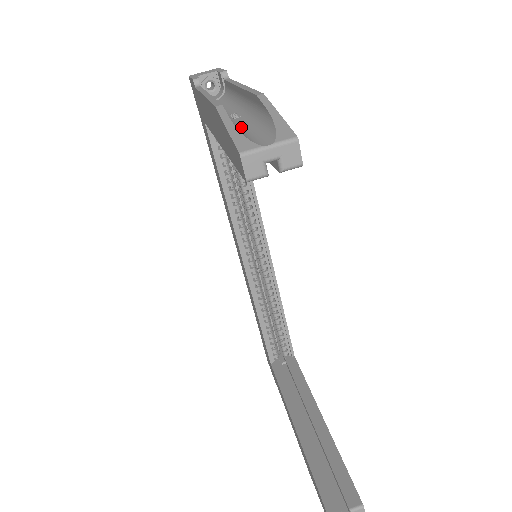
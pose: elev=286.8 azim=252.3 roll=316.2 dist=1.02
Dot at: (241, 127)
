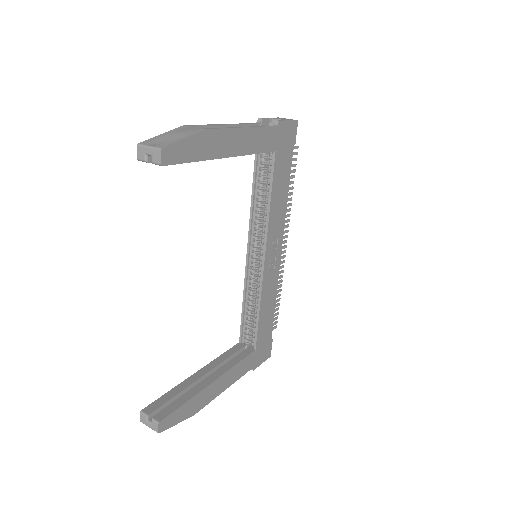
Dot at: occluded
